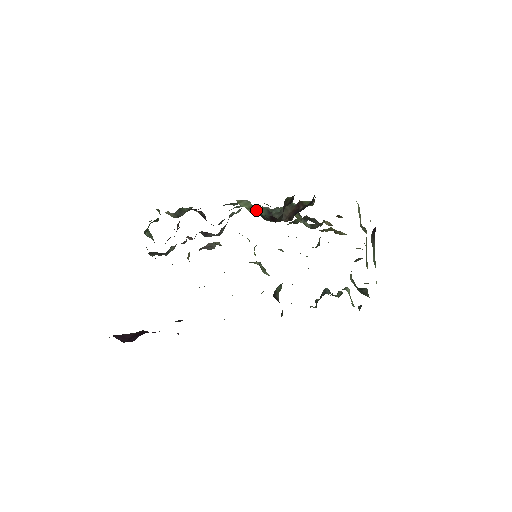
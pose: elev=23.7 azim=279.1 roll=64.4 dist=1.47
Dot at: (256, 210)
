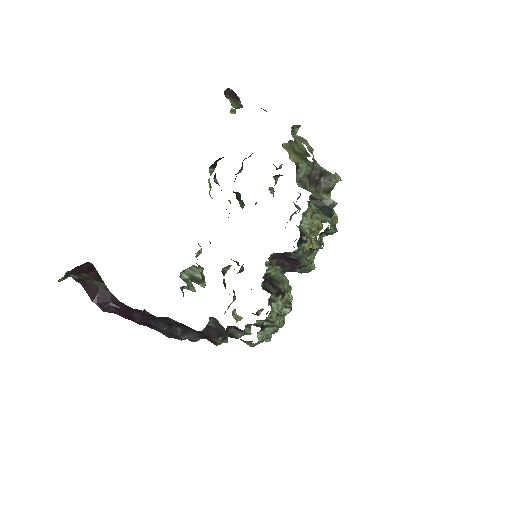
Dot at: occluded
